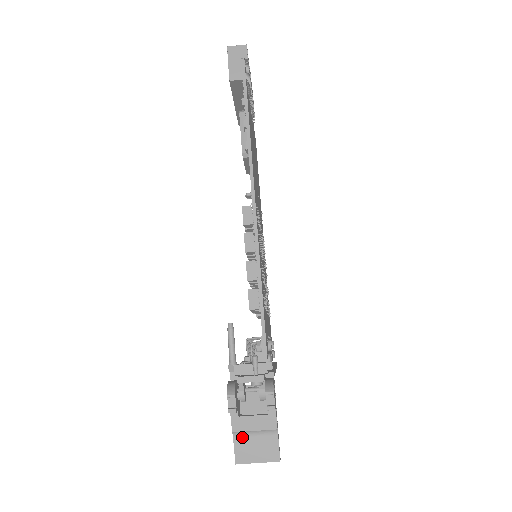
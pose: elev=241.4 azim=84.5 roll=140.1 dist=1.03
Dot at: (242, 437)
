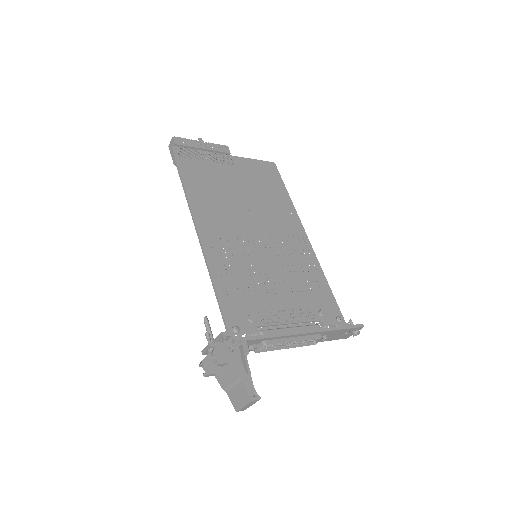
Dot at: (230, 391)
